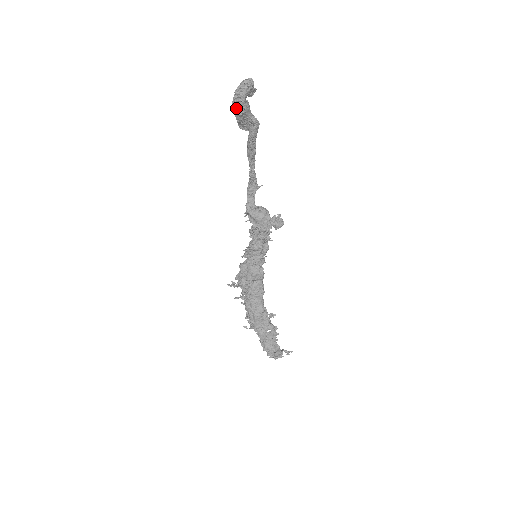
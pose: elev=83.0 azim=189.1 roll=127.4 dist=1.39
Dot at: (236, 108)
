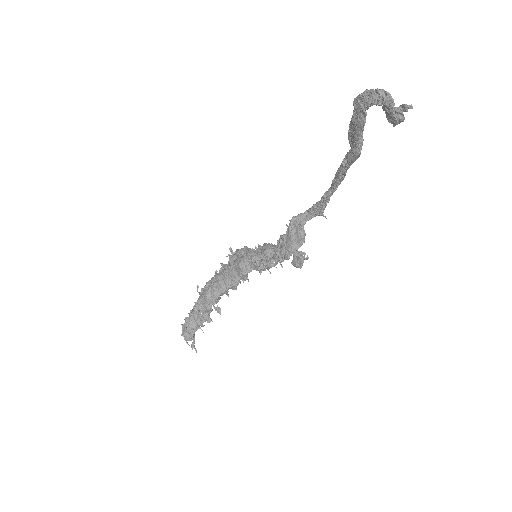
Dot at: (354, 109)
